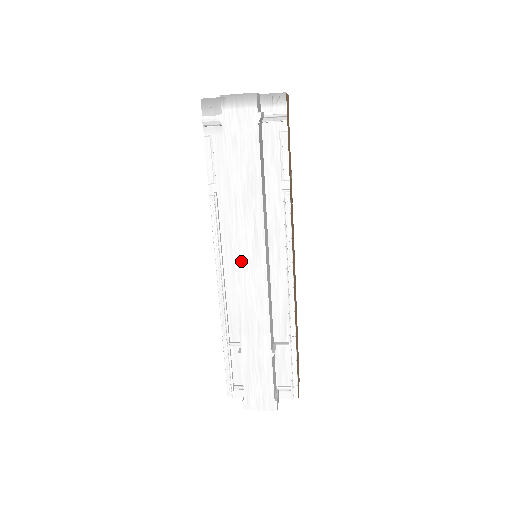
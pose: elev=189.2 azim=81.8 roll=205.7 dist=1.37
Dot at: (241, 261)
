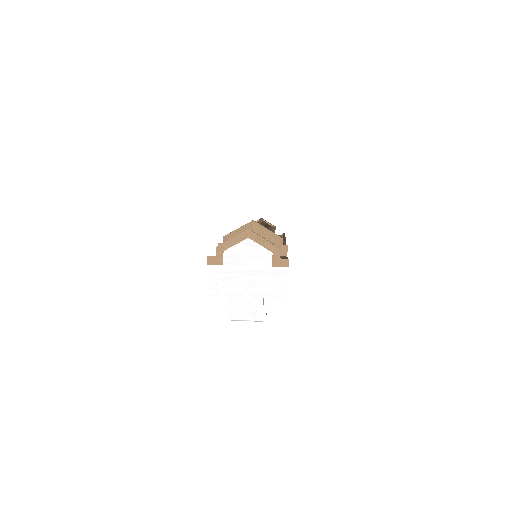
Dot at: occluded
